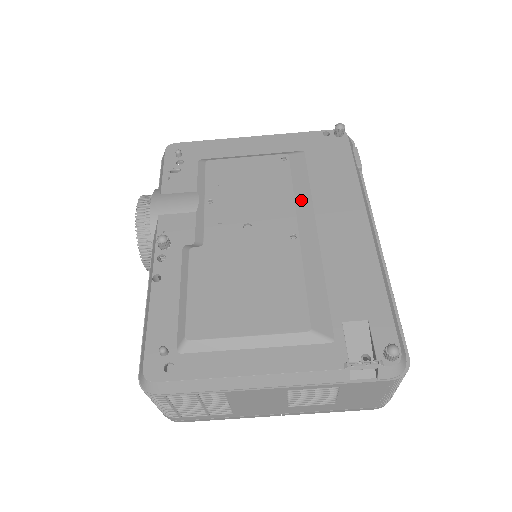
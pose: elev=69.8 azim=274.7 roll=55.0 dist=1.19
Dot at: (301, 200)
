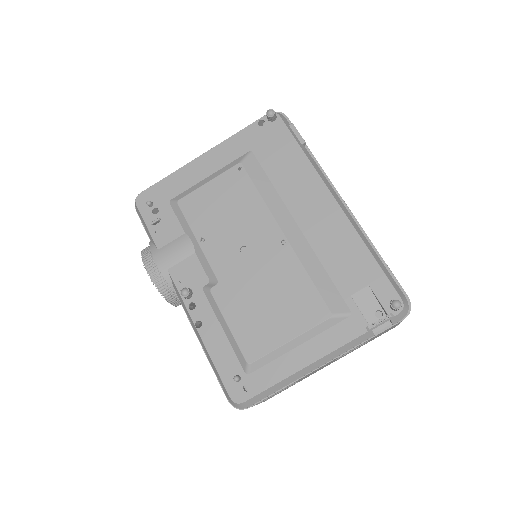
Dot at: (272, 204)
